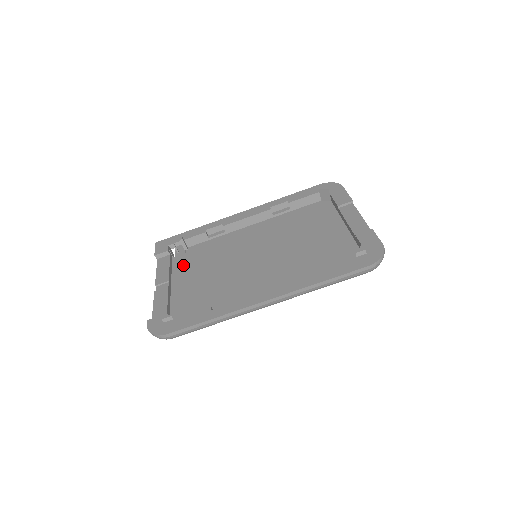
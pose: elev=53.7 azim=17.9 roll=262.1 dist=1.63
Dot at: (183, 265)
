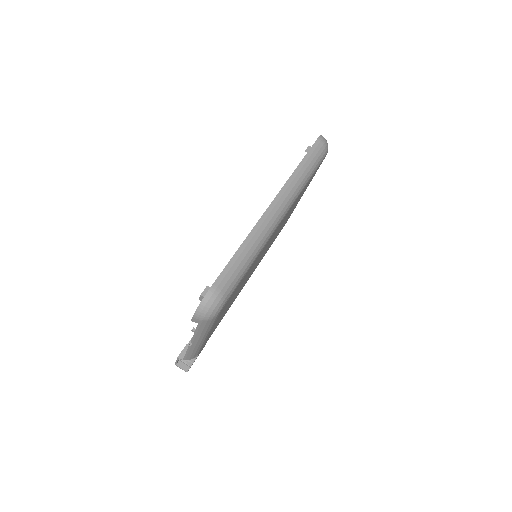
Dot at: occluded
